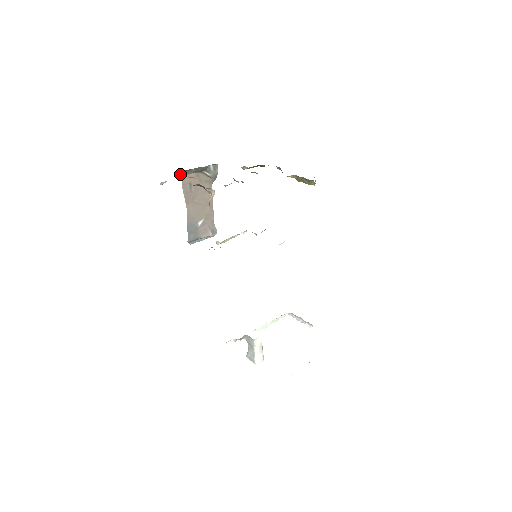
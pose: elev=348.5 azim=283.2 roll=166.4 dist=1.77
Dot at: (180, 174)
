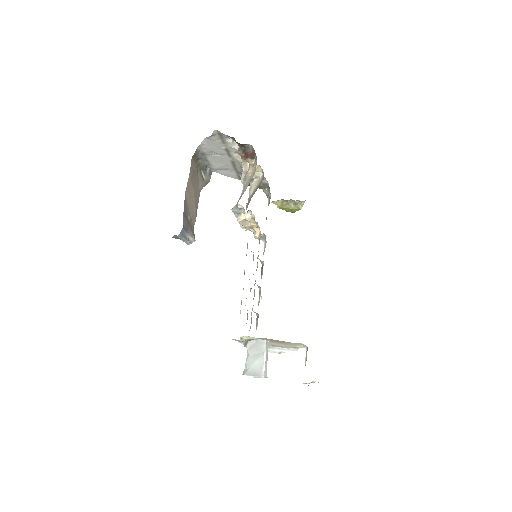
Dot at: (193, 155)
